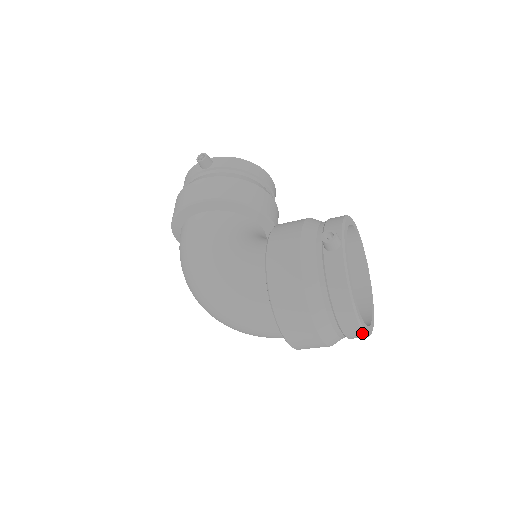
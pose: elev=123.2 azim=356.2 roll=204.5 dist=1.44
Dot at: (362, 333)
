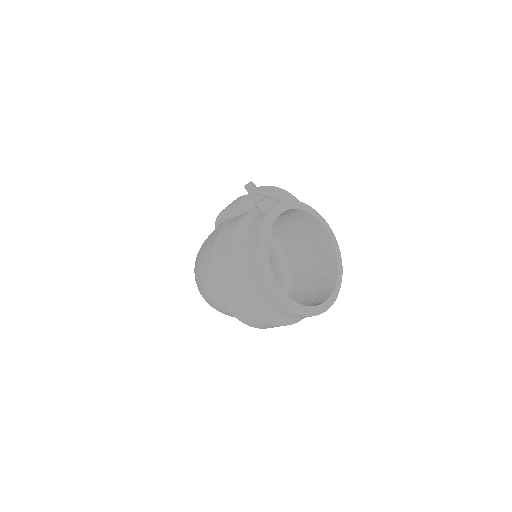
Dot at: (275, 295)
